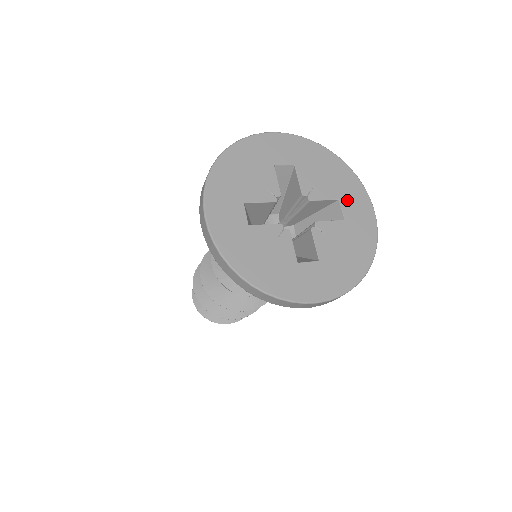
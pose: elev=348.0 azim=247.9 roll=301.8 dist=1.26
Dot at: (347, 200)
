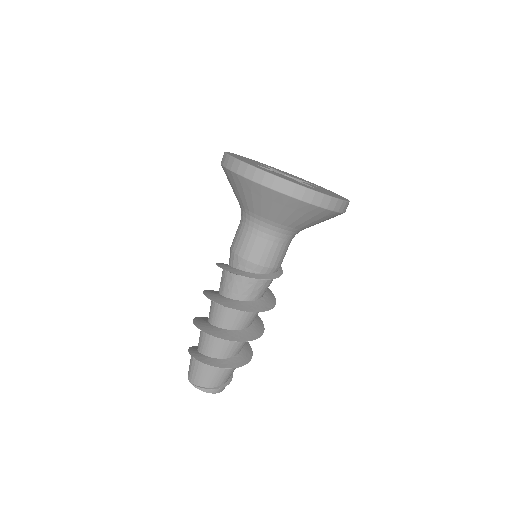
Dot at: (313, 184)
